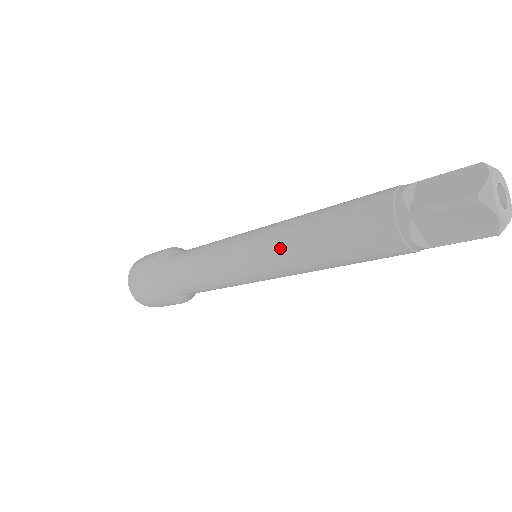
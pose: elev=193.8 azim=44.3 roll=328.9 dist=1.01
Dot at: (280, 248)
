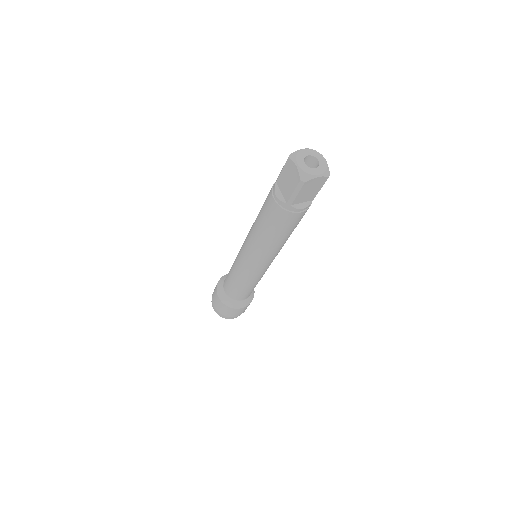
Dot at: occluded
